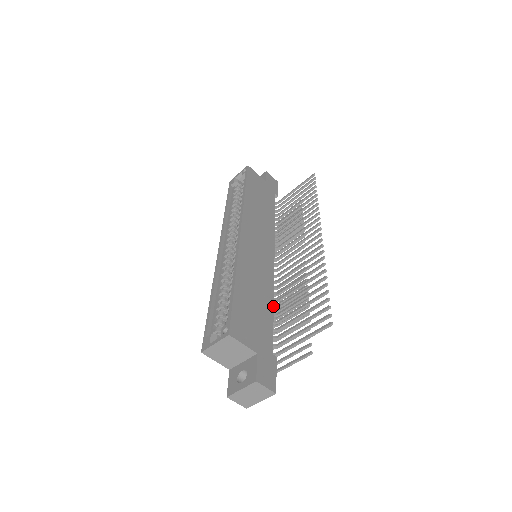
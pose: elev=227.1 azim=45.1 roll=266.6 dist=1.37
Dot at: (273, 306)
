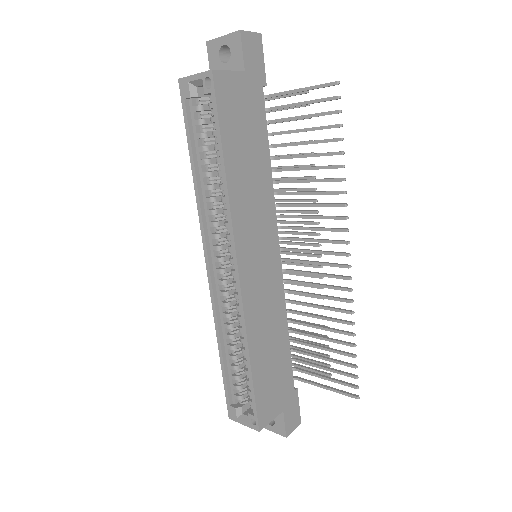
Dot at: (288, 333)
